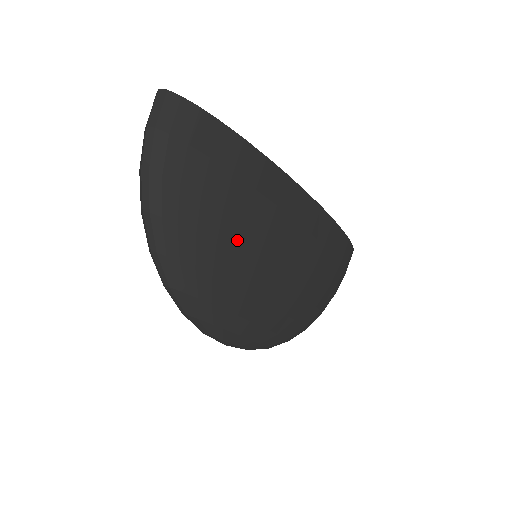
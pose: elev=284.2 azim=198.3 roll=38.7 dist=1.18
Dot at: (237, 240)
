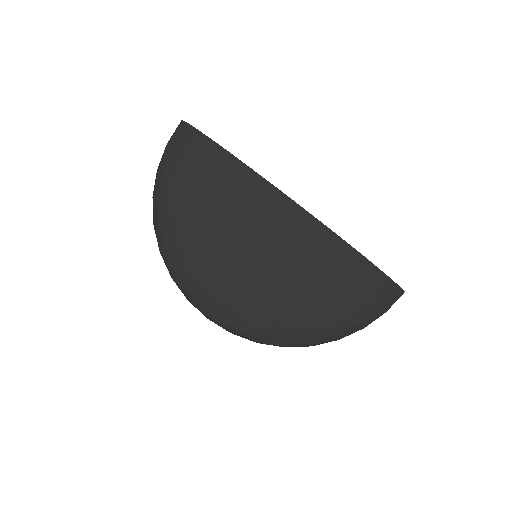
Dot at: (211, 229)
